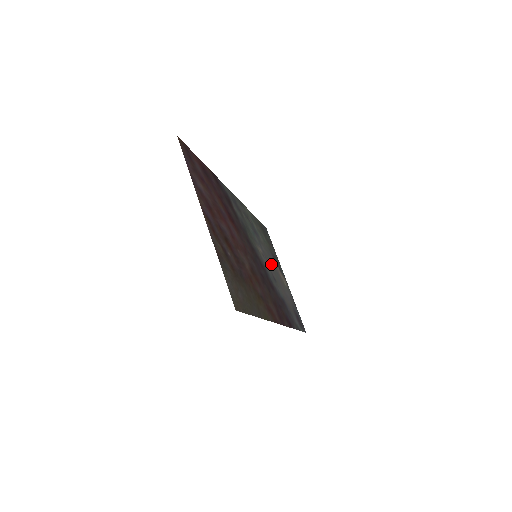
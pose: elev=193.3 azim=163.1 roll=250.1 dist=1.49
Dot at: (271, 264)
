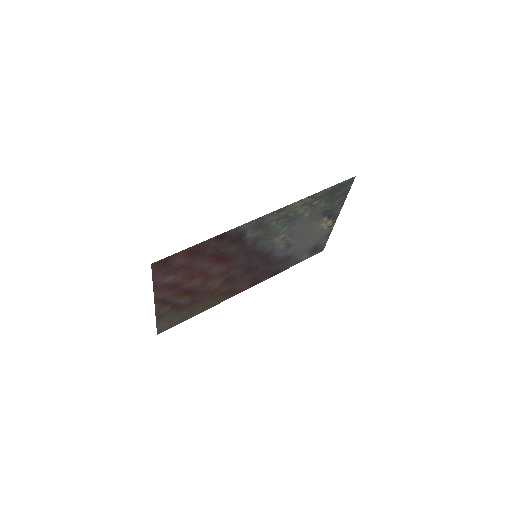
Dot at: (302, 231)
